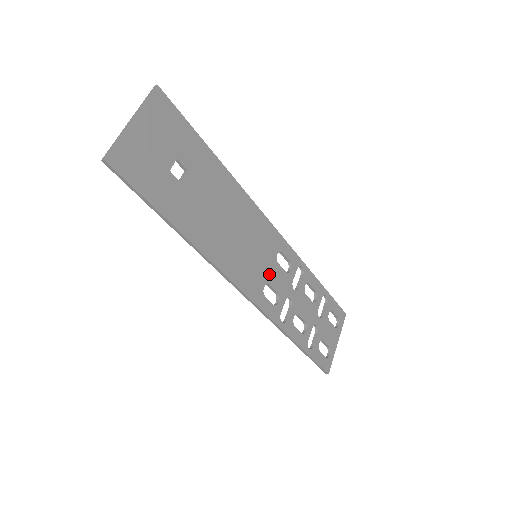
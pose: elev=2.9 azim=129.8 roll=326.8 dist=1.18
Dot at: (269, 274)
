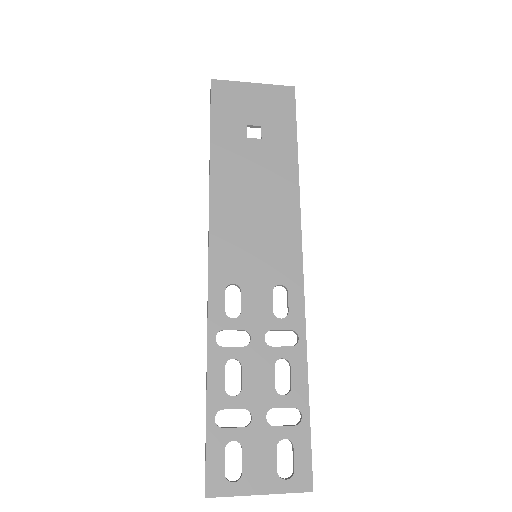
Dot at: (252, 284)
